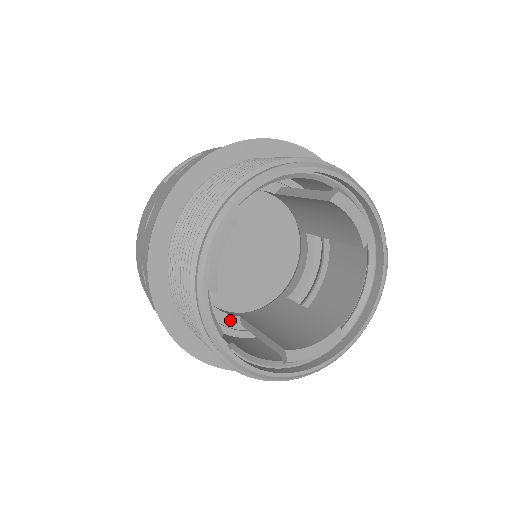
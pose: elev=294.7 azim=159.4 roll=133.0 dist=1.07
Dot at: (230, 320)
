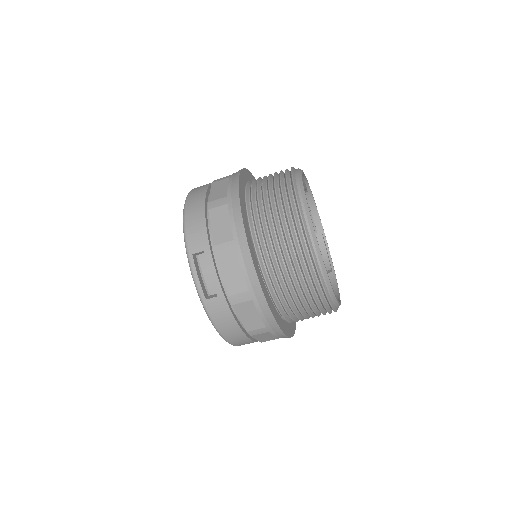
Dot at: occluded
